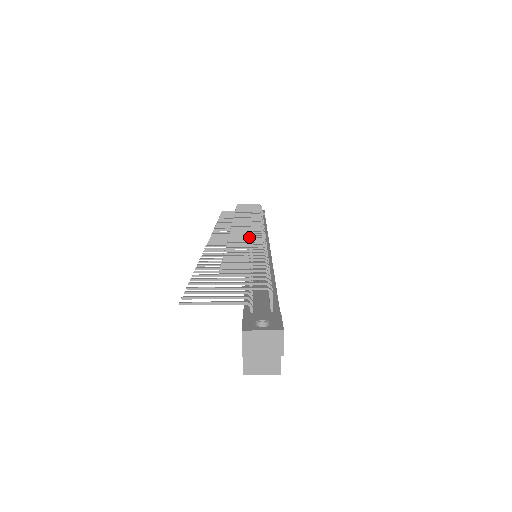
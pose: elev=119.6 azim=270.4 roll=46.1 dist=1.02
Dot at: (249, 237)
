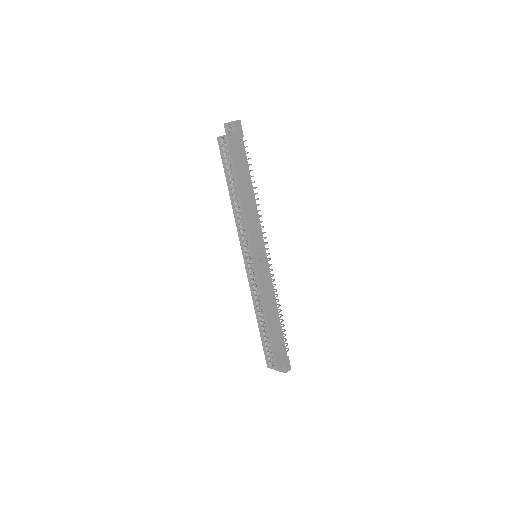
Dot at: occluded
